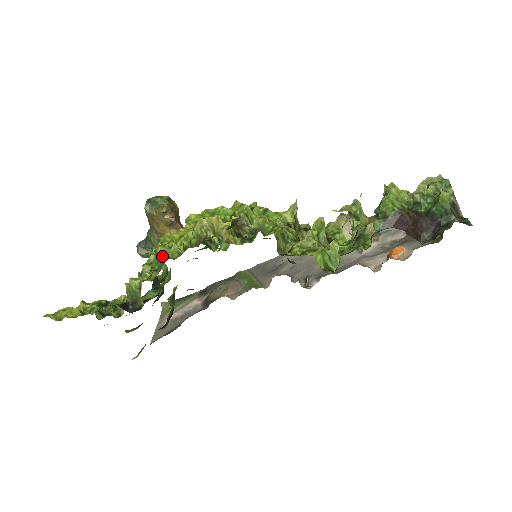
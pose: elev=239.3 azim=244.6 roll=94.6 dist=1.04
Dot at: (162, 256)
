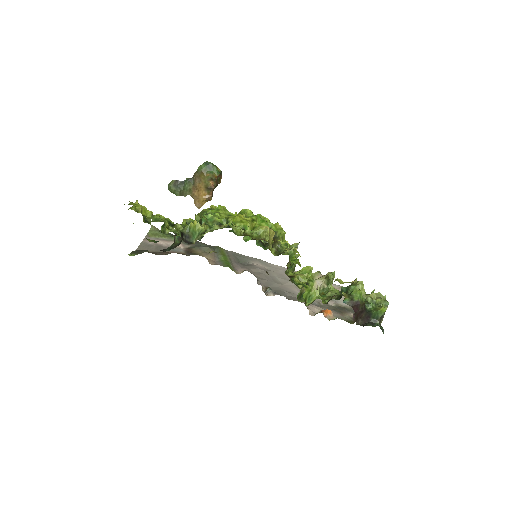
Dot at: (219, 221)
